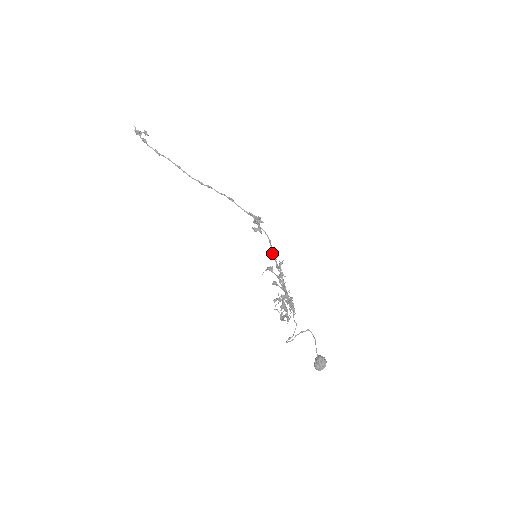
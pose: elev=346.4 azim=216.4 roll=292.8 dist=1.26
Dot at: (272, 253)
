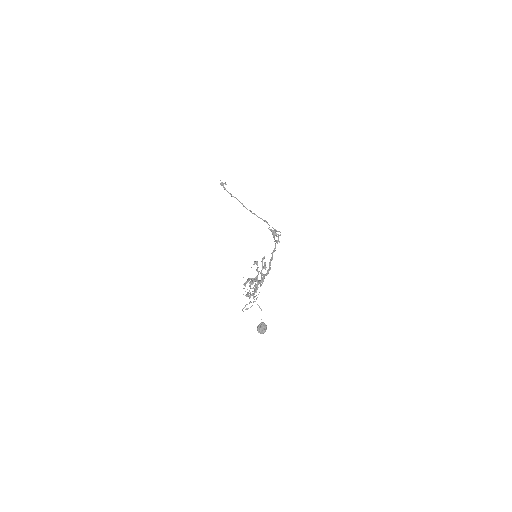
Dot at: occluded
